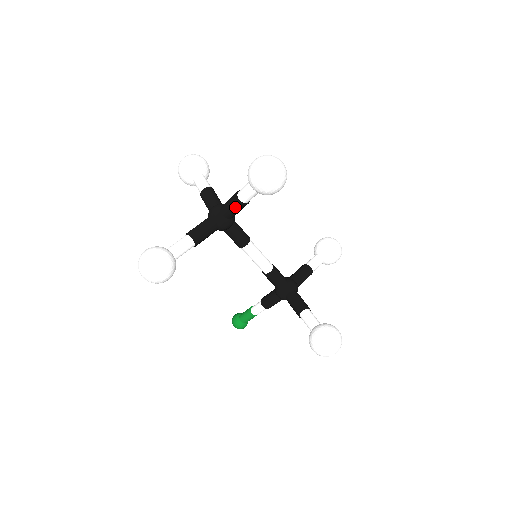
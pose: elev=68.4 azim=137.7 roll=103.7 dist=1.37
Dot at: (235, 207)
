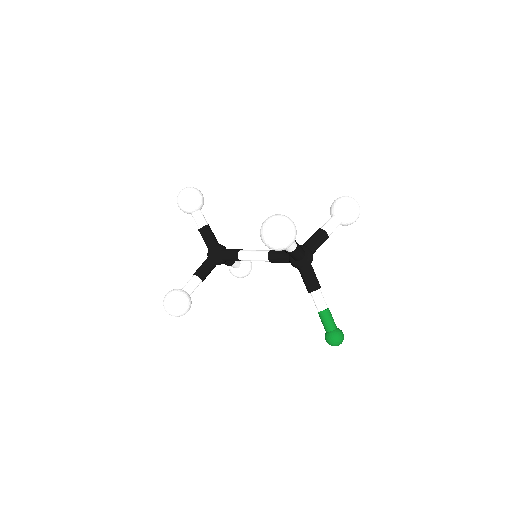
Dot at: (202, 235)
